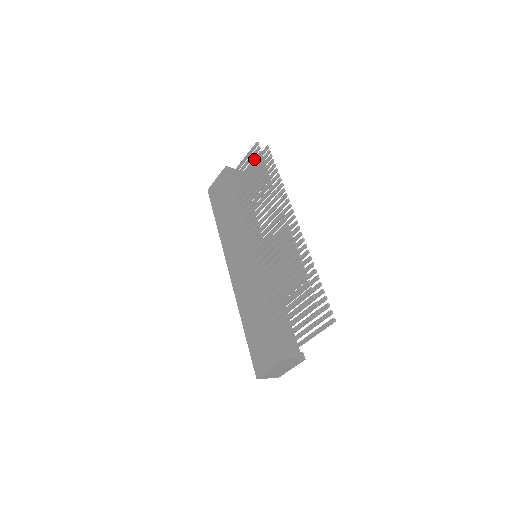
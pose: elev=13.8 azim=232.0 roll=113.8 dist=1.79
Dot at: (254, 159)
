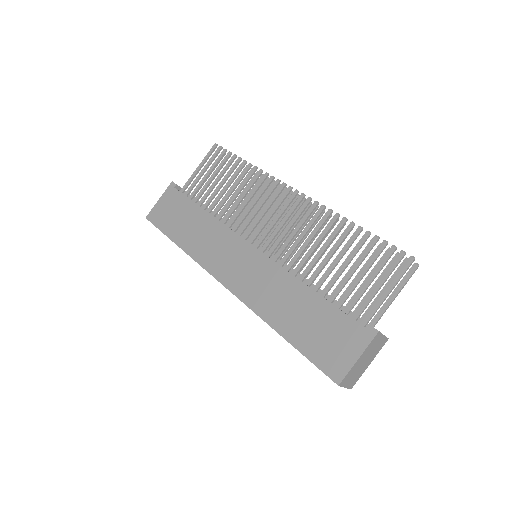
Dot at: (217, 159)
